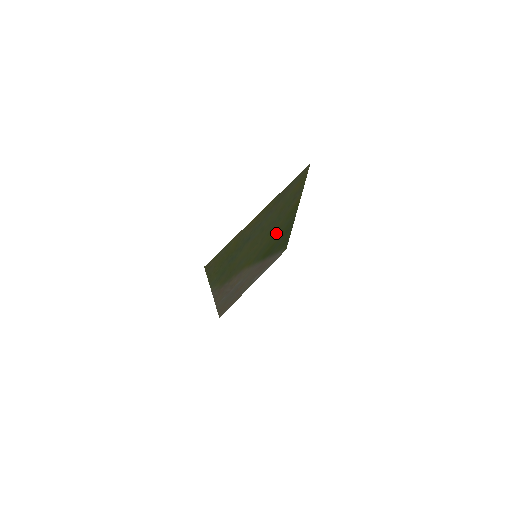
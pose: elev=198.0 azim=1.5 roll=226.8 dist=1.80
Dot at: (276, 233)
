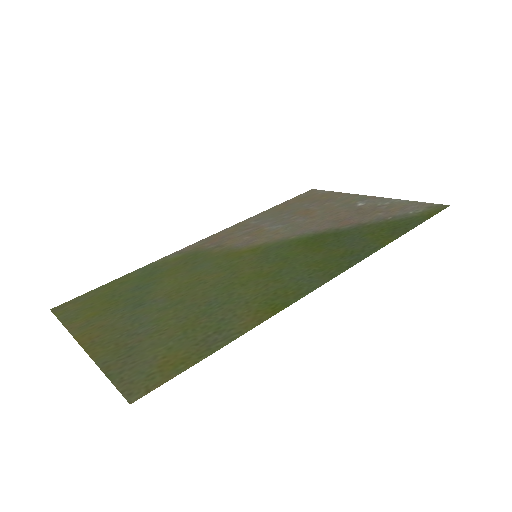
Dot at: (280, 271)
